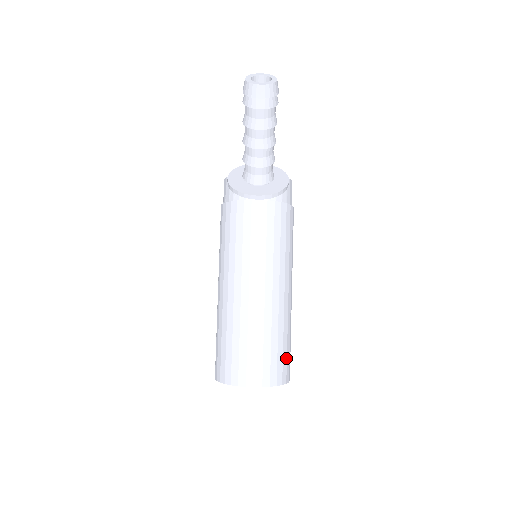
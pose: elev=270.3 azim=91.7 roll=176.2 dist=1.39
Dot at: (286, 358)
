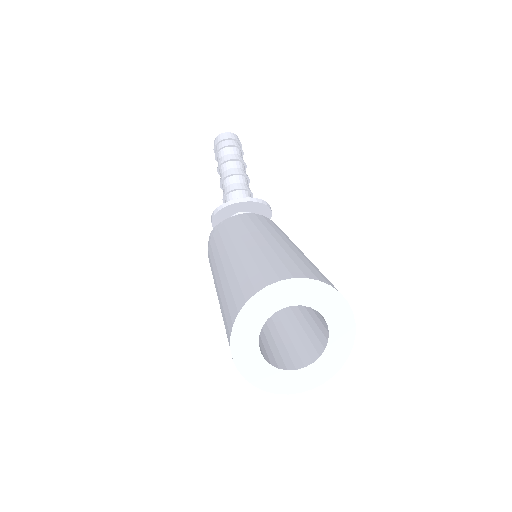
Dot at: occluded
